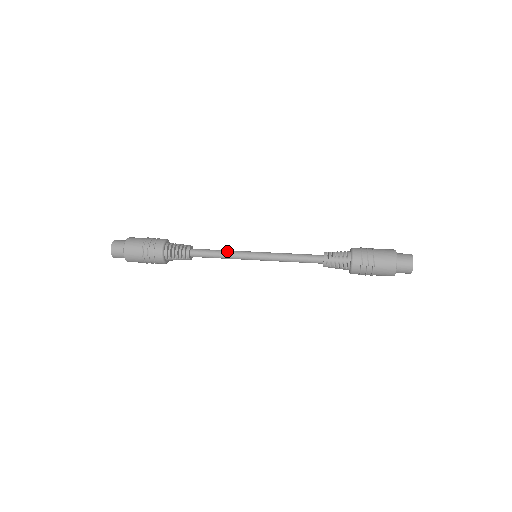
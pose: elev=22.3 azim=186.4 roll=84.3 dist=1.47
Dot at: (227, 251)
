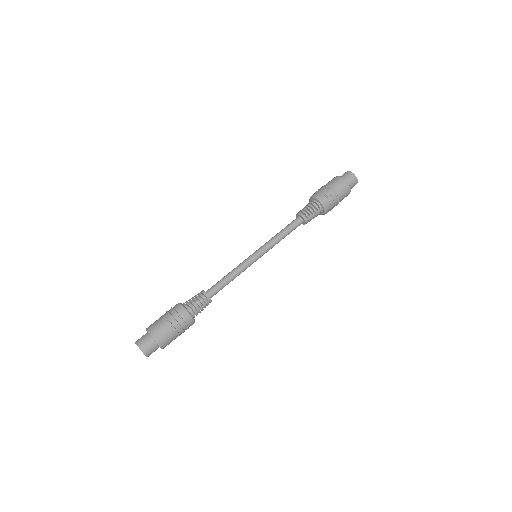
Dot at: (233, 269)
